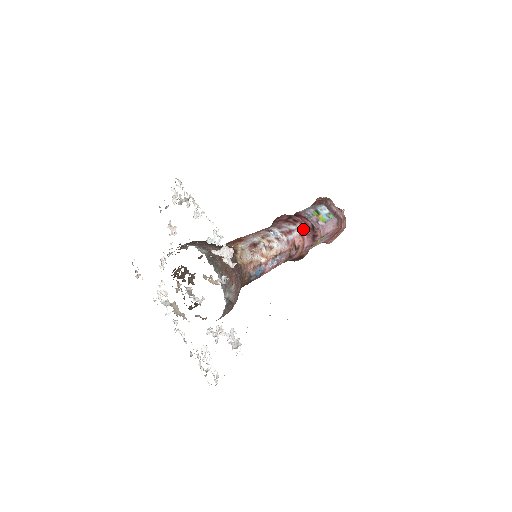
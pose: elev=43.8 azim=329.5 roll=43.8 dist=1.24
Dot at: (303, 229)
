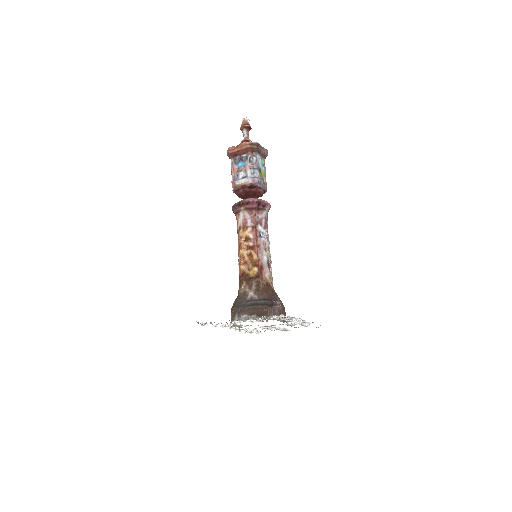
Dot at: (269, 209)
